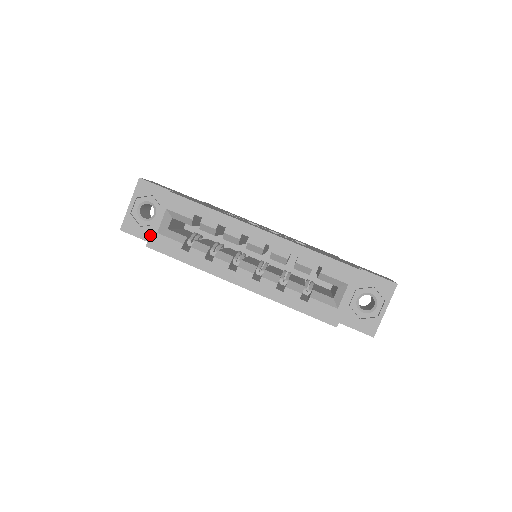
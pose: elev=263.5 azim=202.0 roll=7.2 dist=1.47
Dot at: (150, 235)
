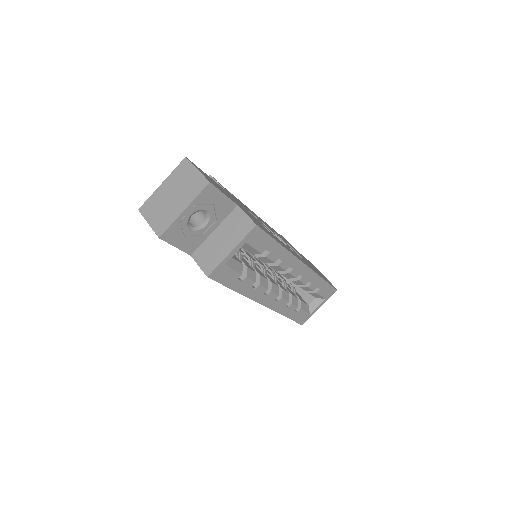
Dot at: (217, 267)
